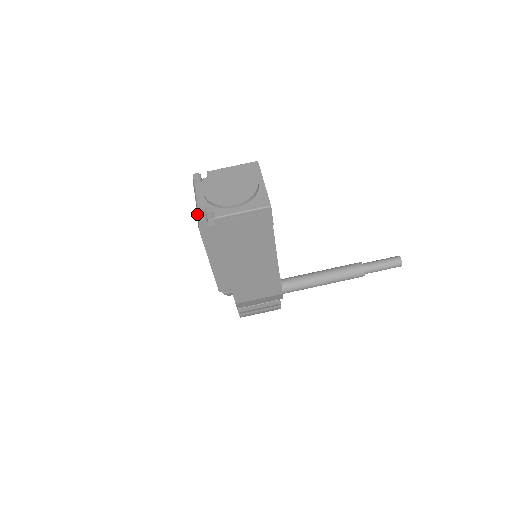
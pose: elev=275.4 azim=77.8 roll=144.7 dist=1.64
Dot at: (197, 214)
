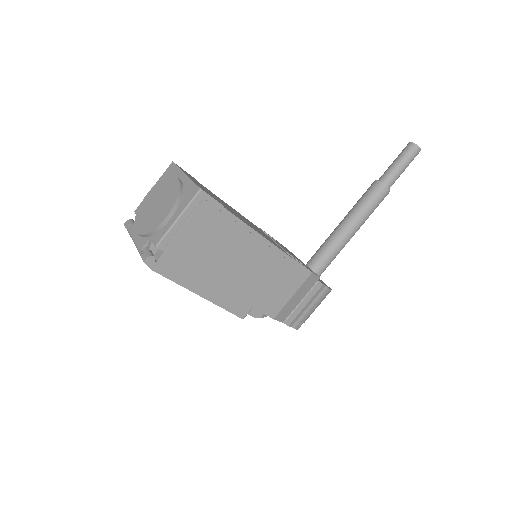
Dot at: occluded
